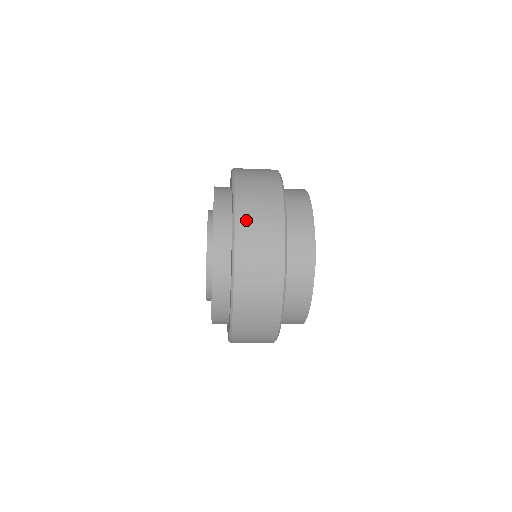
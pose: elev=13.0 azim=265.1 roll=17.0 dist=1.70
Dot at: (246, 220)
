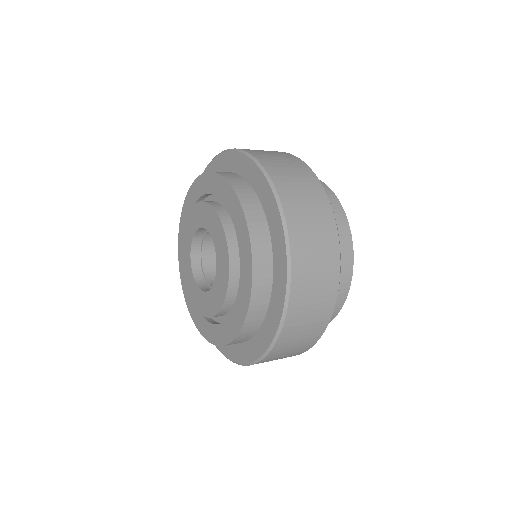
Dot at: (302, 259)
